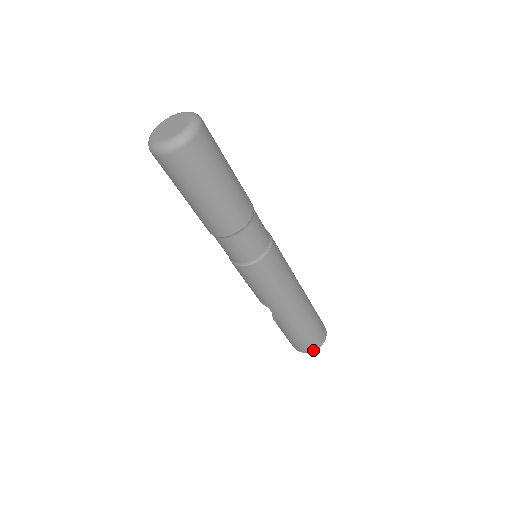
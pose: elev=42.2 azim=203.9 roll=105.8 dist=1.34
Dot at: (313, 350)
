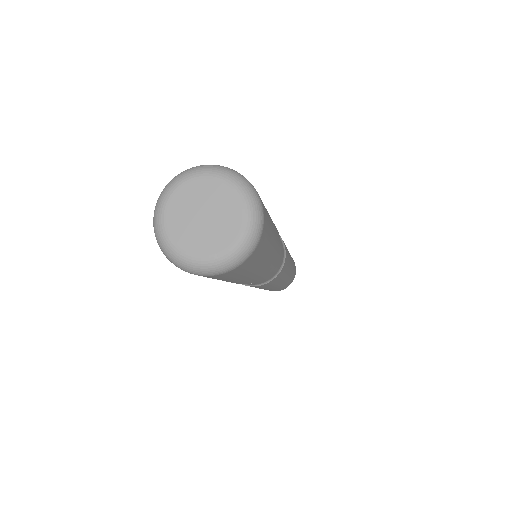
Dot at: occluded
